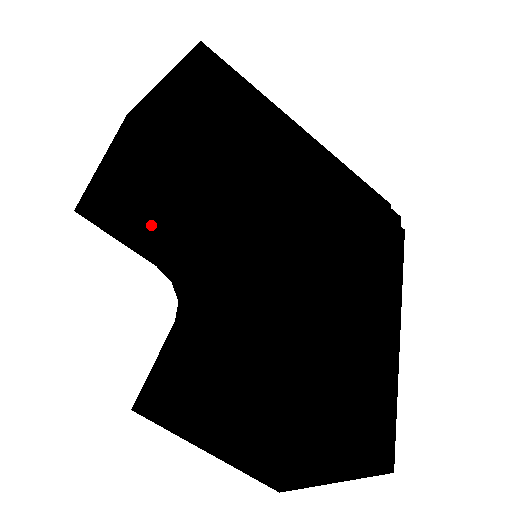
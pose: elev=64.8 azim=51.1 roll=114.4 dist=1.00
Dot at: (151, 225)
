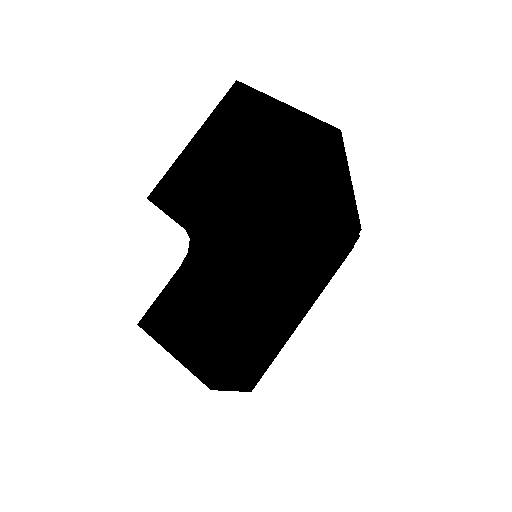
Dot at: (203, 241)
